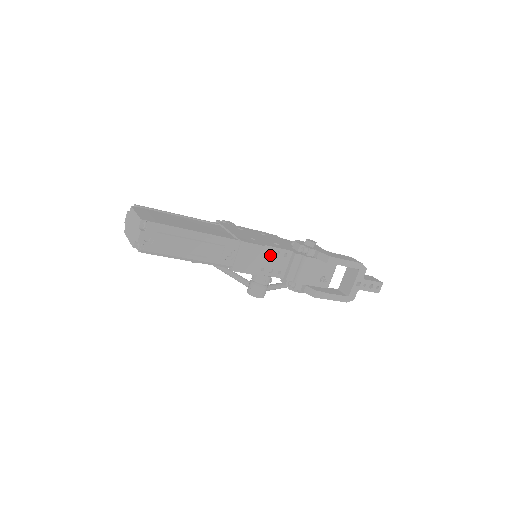
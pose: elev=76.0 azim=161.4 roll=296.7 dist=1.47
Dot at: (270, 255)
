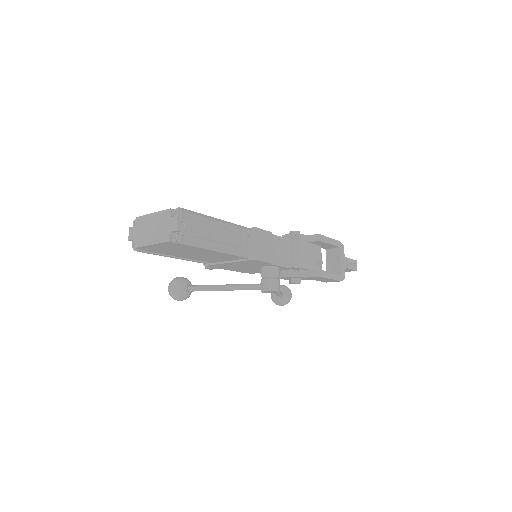
Dot at: (275, 244)
